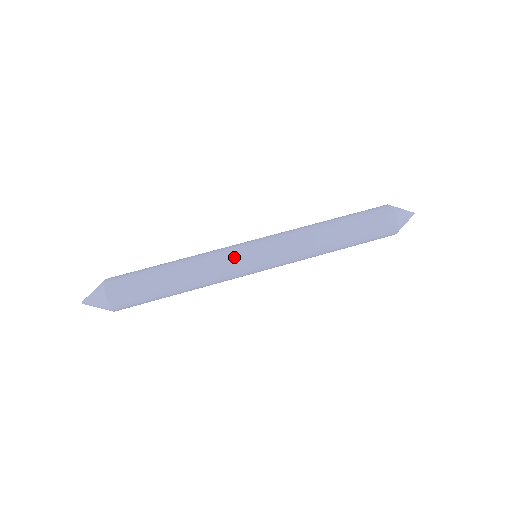
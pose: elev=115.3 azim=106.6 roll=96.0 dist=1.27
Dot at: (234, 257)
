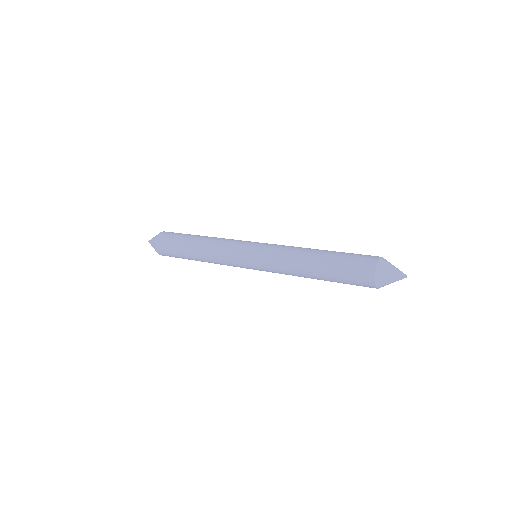
Dot at: (235, 244)
